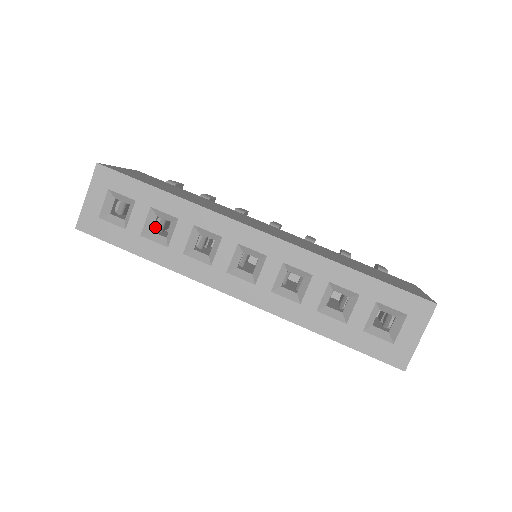
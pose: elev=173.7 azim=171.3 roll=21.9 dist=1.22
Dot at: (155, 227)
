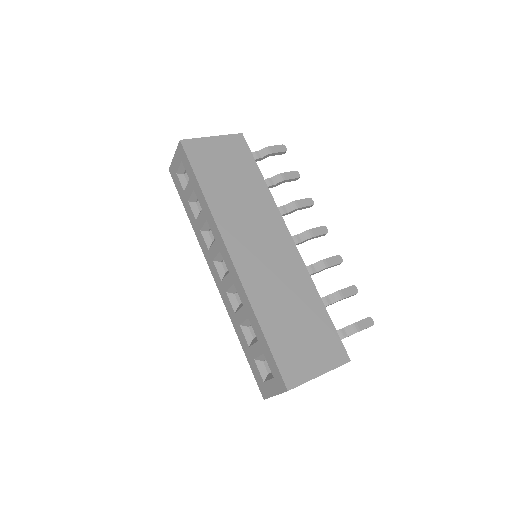
Dot at: occluded
